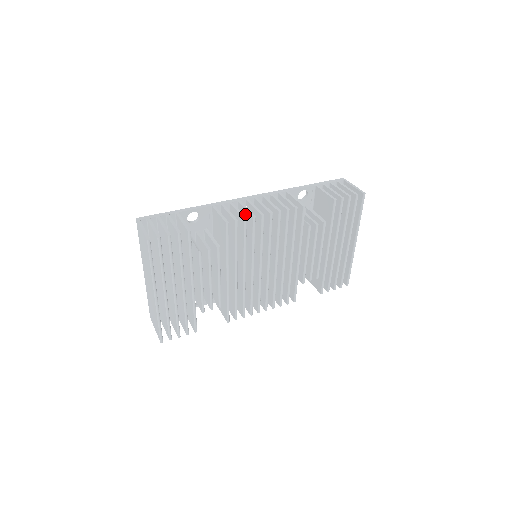
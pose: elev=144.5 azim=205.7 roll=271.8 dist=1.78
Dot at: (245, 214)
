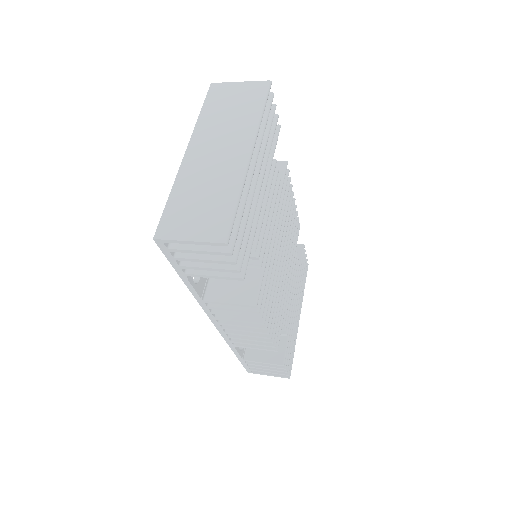
Dot at: occluded
